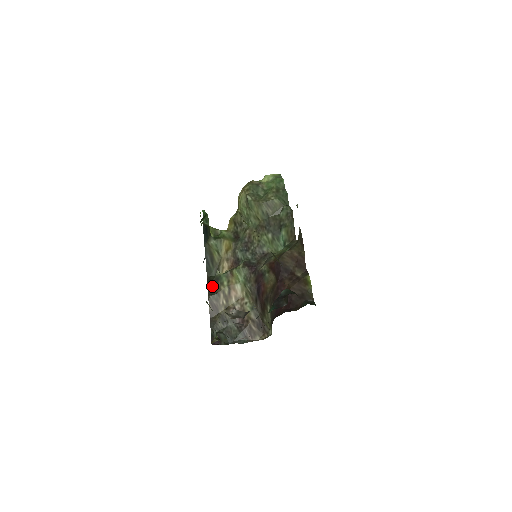
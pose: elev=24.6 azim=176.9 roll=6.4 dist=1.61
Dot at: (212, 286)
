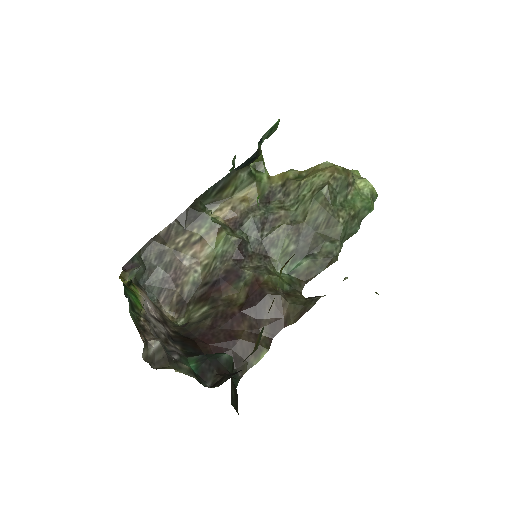
Dot at: (189, 216)
